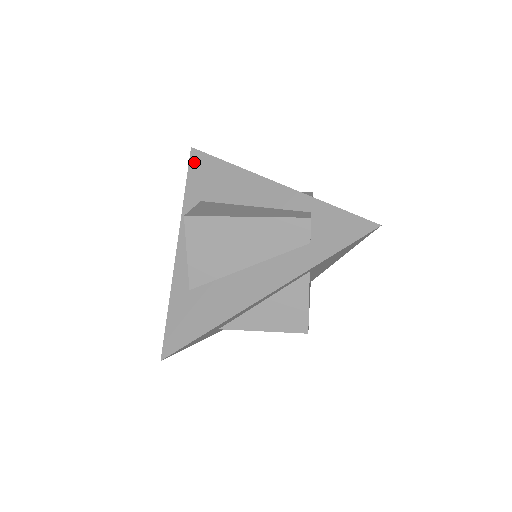
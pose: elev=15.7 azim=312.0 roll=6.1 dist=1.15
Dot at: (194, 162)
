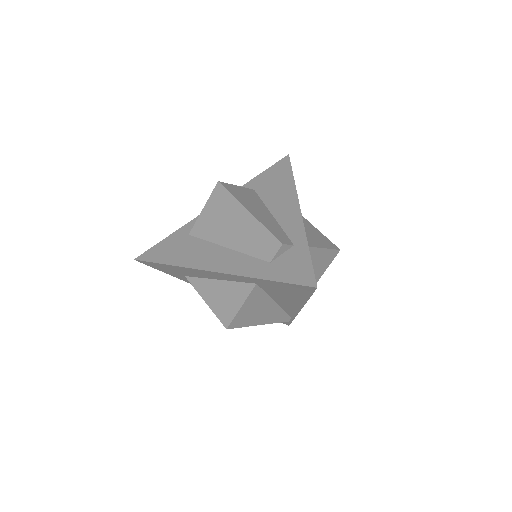
Dot at: (279, 164)
